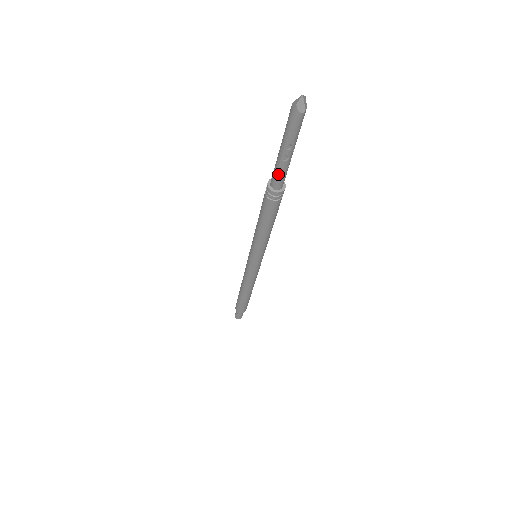
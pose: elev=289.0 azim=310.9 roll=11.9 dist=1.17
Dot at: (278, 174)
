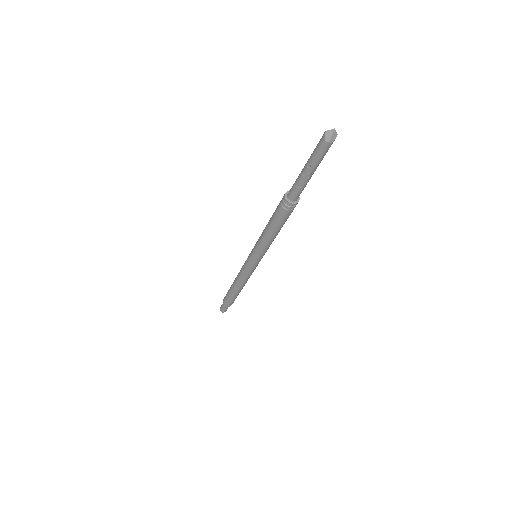
Dot at: (295, 185)
